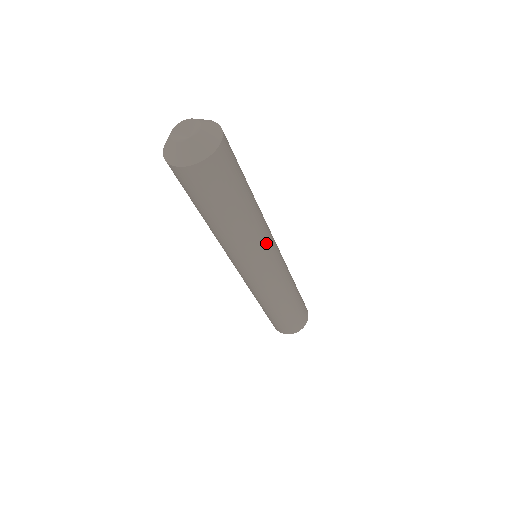
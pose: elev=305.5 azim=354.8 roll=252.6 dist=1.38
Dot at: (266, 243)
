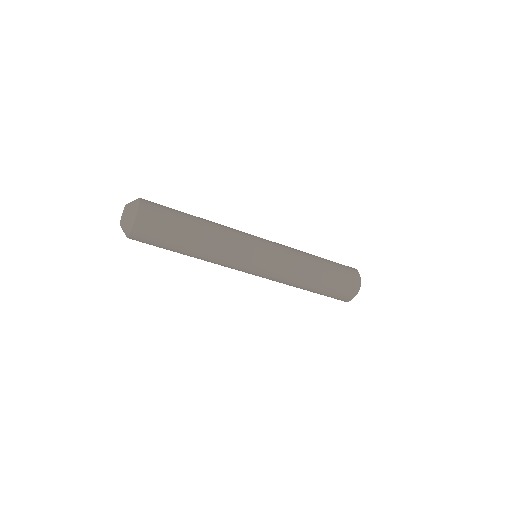
Dot at: (237, 250)
